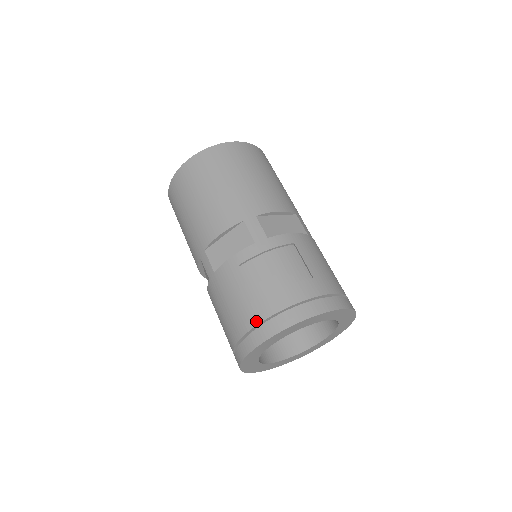
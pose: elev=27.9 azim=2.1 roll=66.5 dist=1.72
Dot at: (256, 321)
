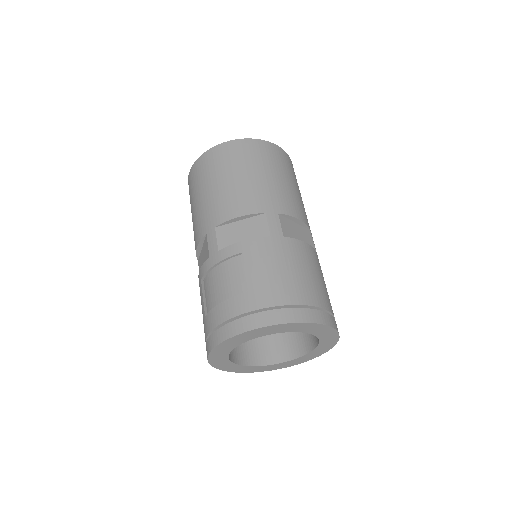
Dot at: (205, 336)
